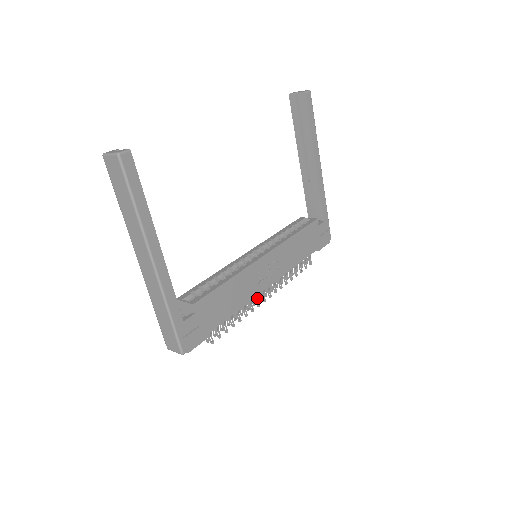
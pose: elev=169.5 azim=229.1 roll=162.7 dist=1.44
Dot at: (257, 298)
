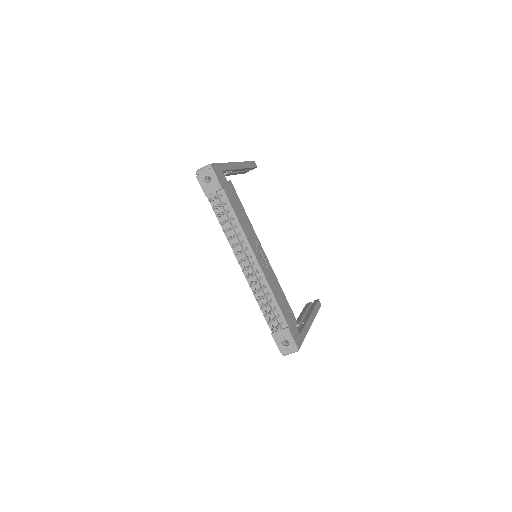
Dot at: (243, 251)
